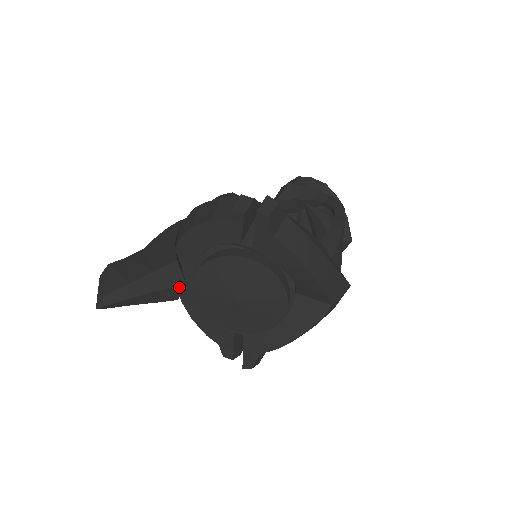
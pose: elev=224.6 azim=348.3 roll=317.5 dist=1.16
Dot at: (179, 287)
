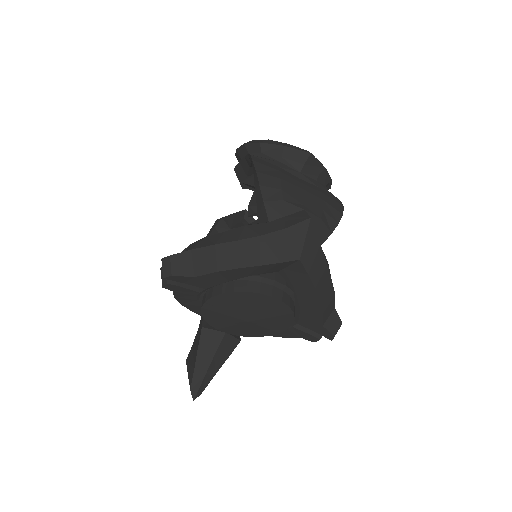
Dot at: (225, 338)
